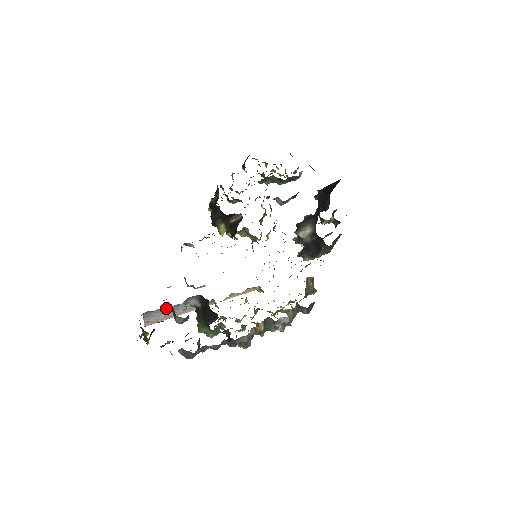
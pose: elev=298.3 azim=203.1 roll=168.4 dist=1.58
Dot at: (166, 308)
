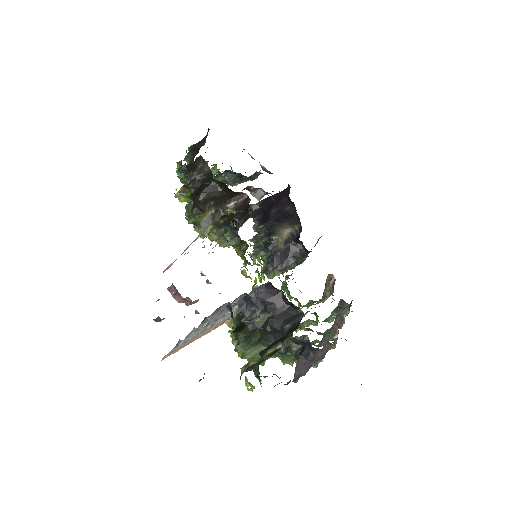
Dot at: occluded
